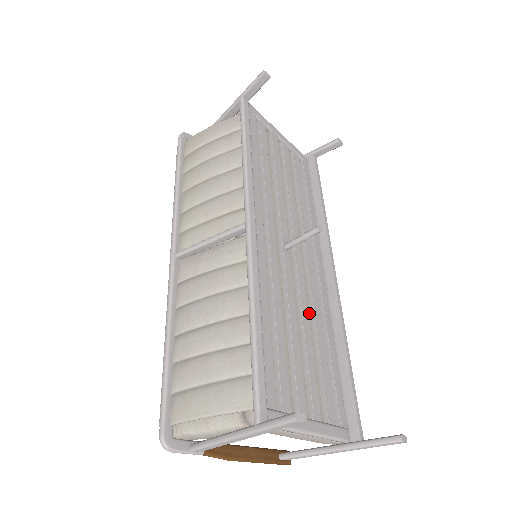
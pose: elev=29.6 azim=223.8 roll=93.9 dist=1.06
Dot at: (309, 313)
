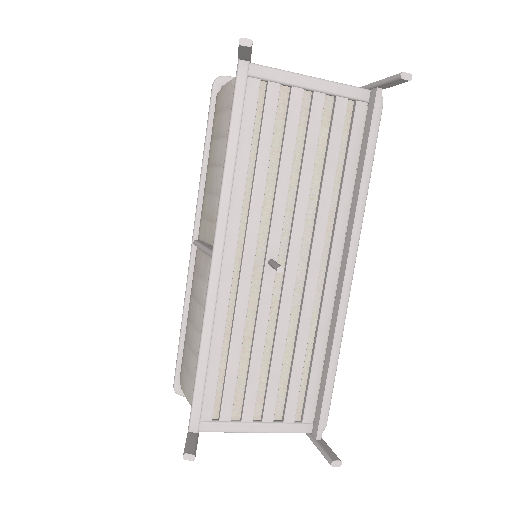
Dot at: (296, 323)
